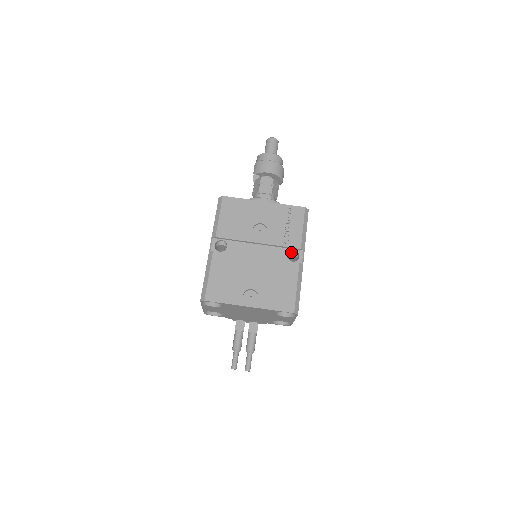
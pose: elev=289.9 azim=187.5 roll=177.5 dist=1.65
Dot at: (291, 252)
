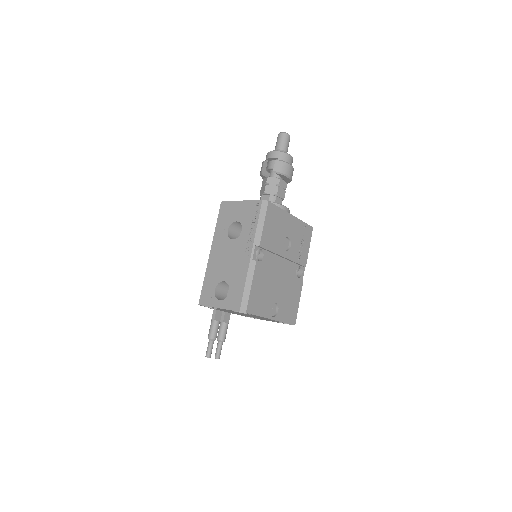
Dot at: occluded
